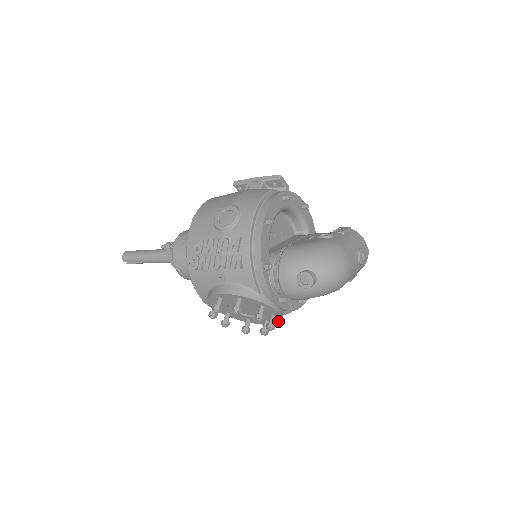
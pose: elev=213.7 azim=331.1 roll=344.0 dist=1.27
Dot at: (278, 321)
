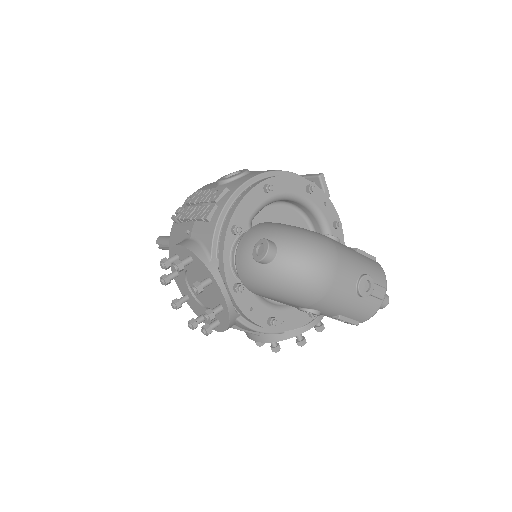
Dot at: (227, 324)
